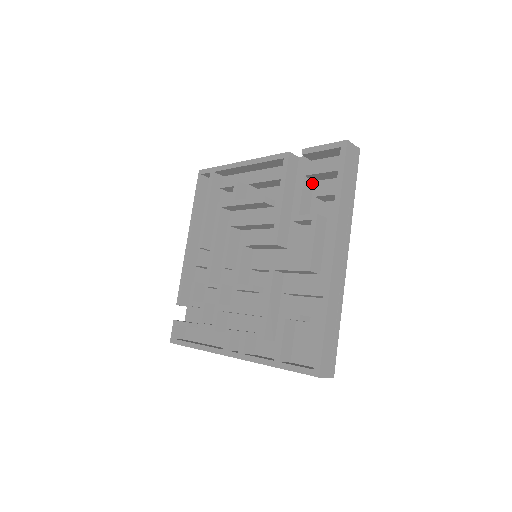
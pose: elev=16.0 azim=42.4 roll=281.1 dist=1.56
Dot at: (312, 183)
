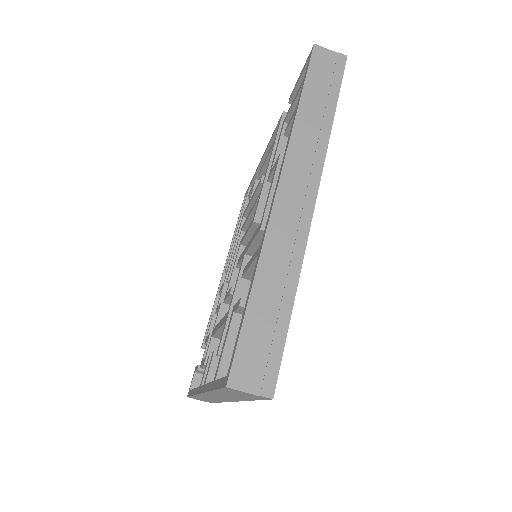
Dot at: occluded
